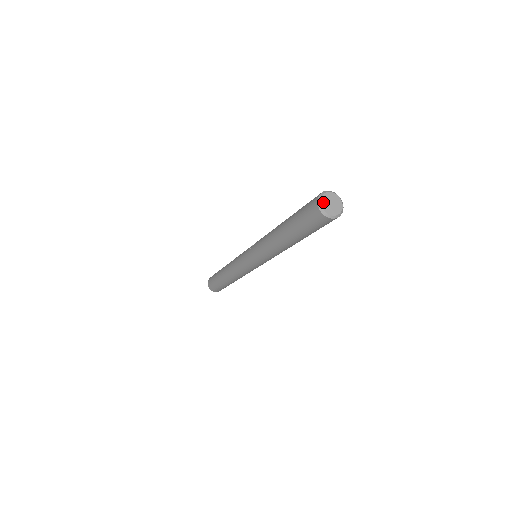
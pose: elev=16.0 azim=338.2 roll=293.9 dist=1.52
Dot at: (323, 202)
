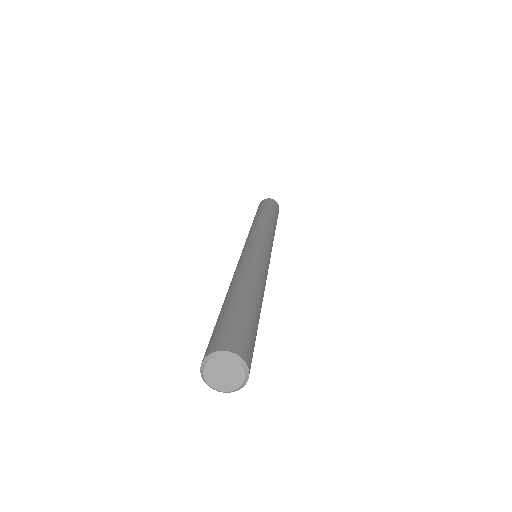
Dot at: (207, 373)
